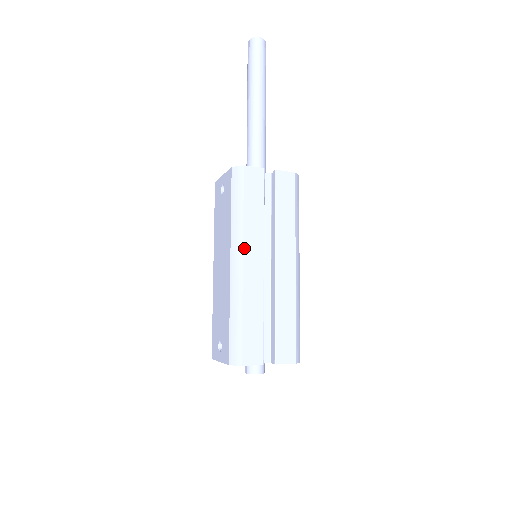
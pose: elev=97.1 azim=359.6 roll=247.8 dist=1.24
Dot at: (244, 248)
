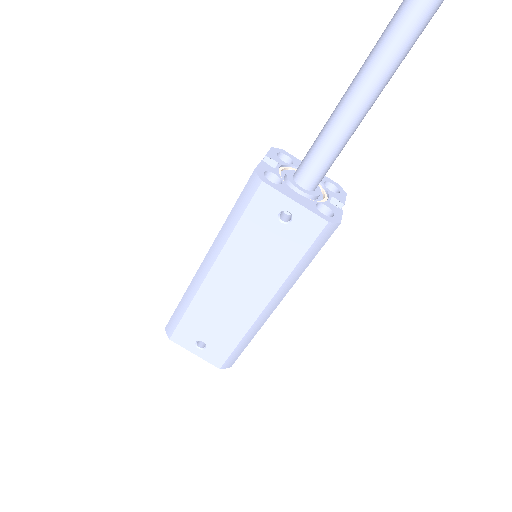
Dot at: occluded
